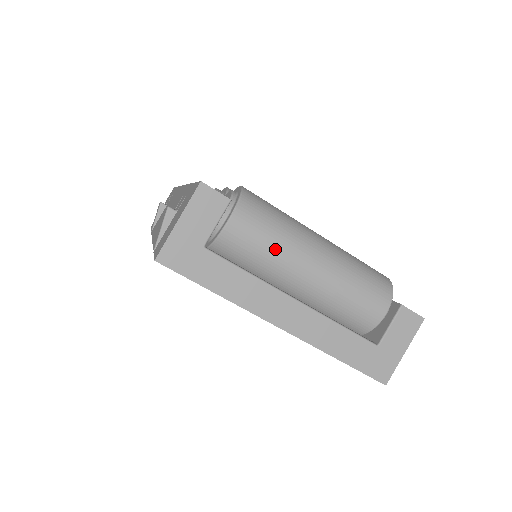
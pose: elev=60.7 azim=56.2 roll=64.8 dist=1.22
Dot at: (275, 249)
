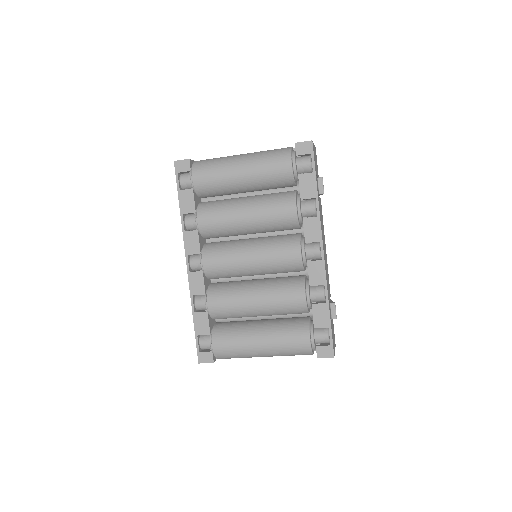
Dot at: occluded
